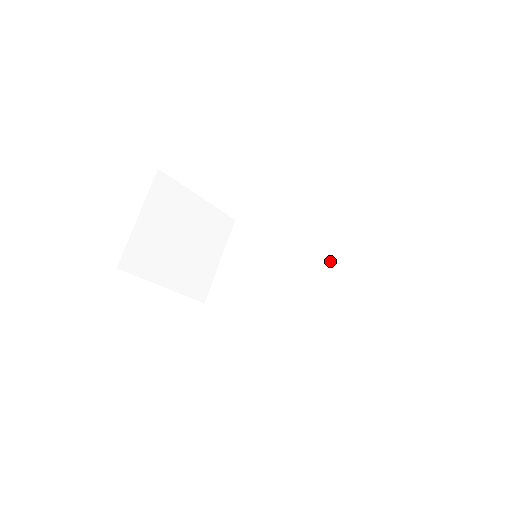
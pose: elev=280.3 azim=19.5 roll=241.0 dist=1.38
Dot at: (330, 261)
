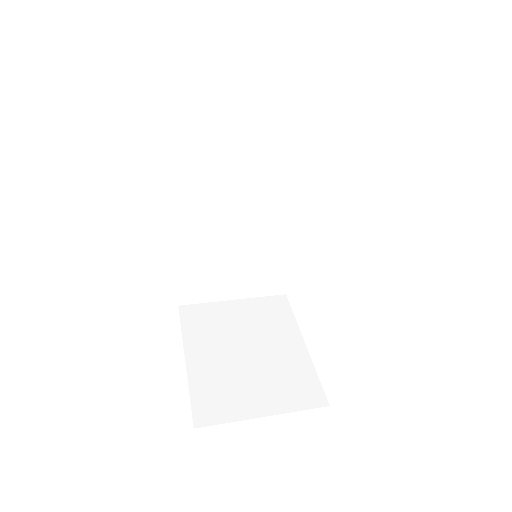
Dot at: occluded
